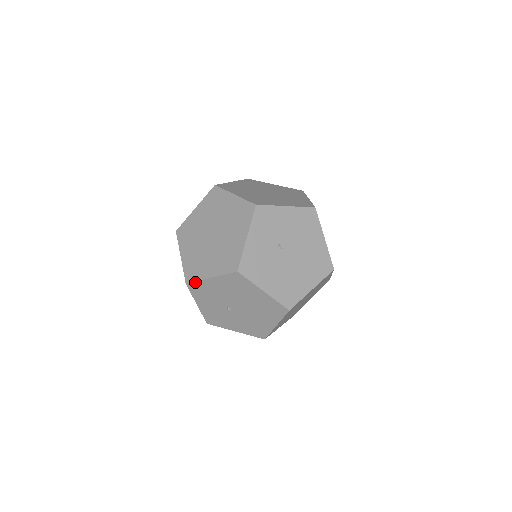
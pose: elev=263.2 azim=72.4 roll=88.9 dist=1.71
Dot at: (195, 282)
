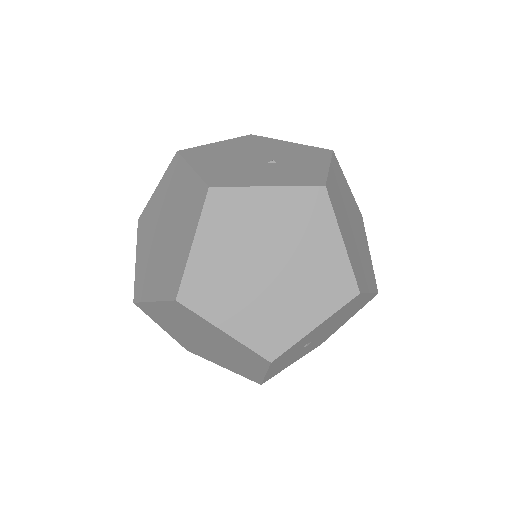
Dot at: (200, 356)
